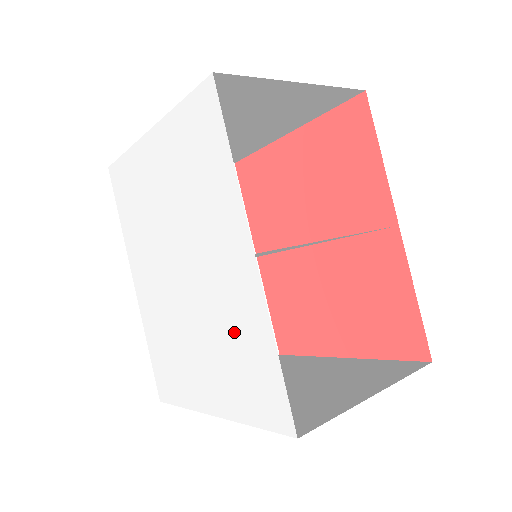
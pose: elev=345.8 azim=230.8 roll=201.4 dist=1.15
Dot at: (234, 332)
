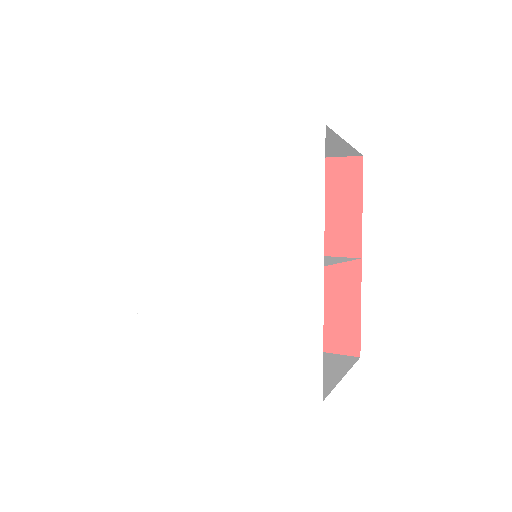
Dot at: (277, 319)
